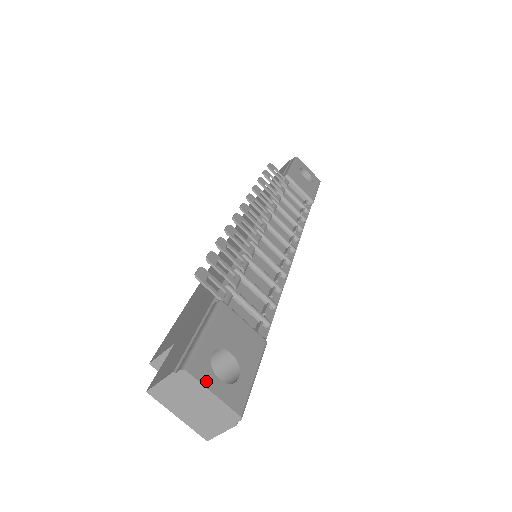
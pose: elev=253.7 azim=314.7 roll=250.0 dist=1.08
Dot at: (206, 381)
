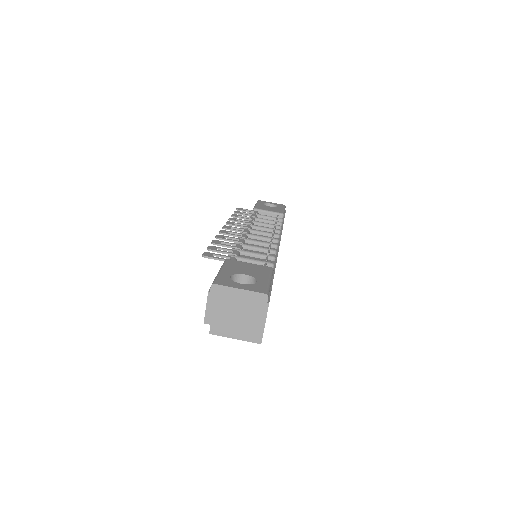
Dot at: (231, 285)
